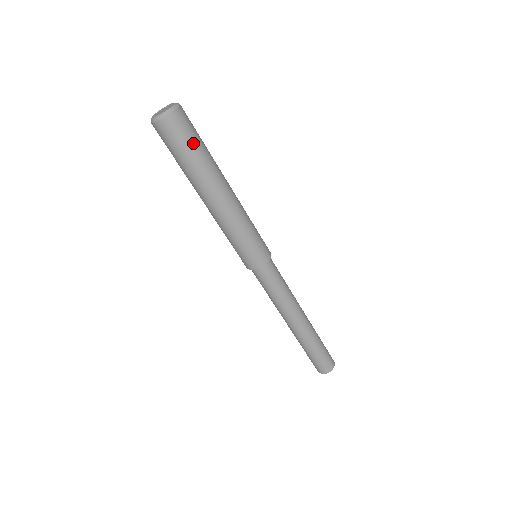
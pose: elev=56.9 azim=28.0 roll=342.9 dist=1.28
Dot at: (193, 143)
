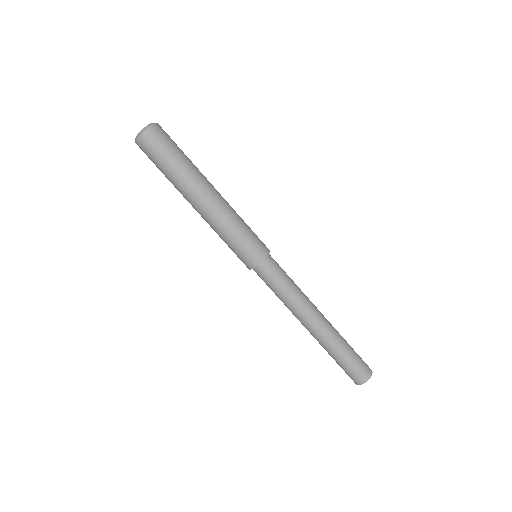
Dot at: (179, 148)
